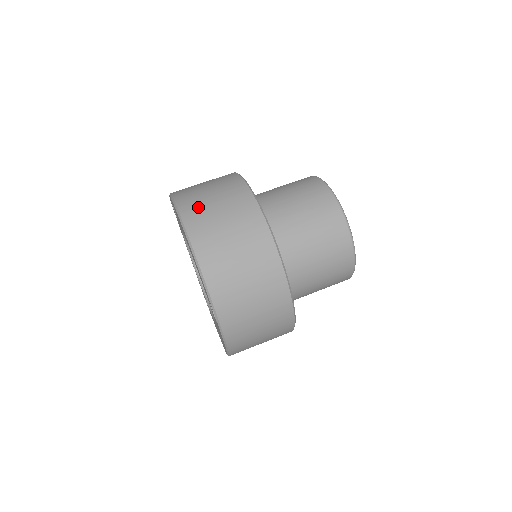
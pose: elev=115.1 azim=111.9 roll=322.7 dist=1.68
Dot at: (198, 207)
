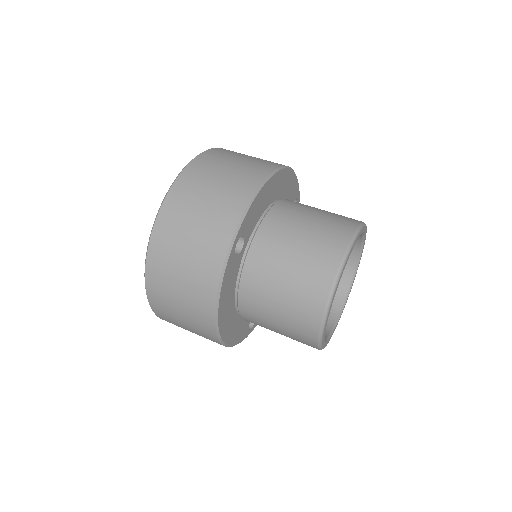
Dot at: (235, 152)
